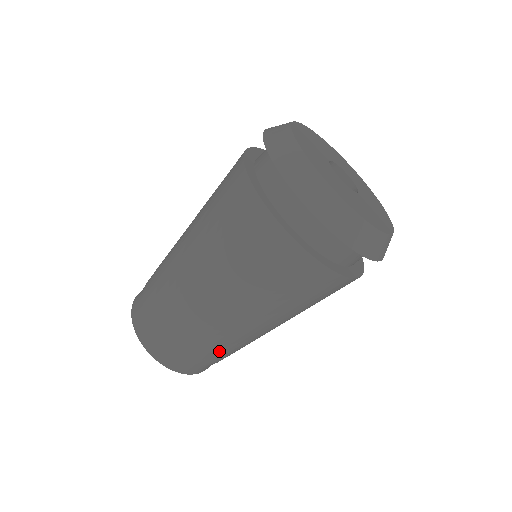
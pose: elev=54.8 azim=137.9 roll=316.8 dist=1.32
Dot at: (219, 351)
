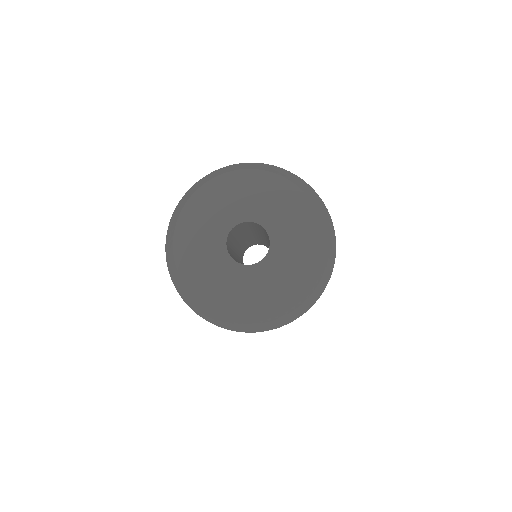
Dot at: occluded
